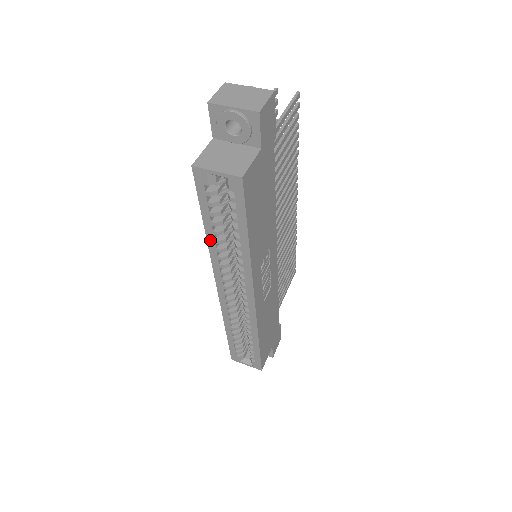
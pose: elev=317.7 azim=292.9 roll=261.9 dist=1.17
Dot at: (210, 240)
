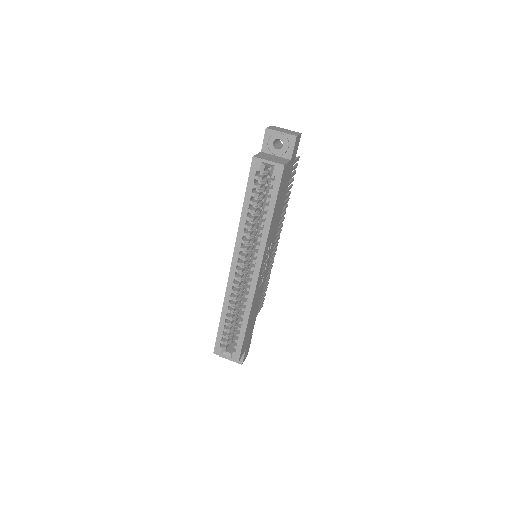
Dot at: (243, 217)
